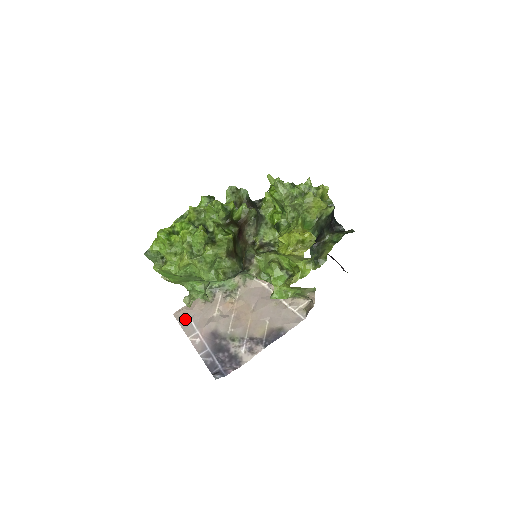
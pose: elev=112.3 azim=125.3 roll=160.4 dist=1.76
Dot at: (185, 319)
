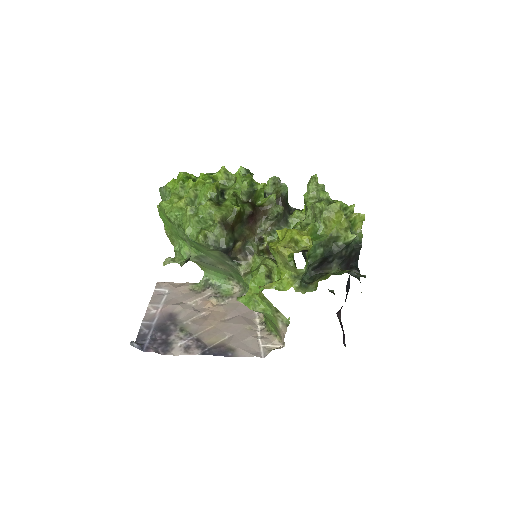
Dot at: (162, 291)
